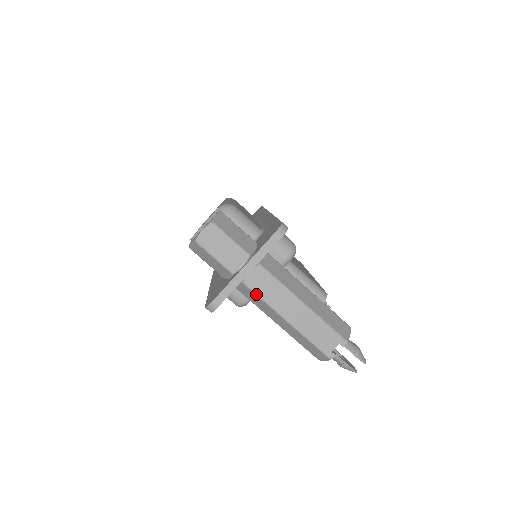
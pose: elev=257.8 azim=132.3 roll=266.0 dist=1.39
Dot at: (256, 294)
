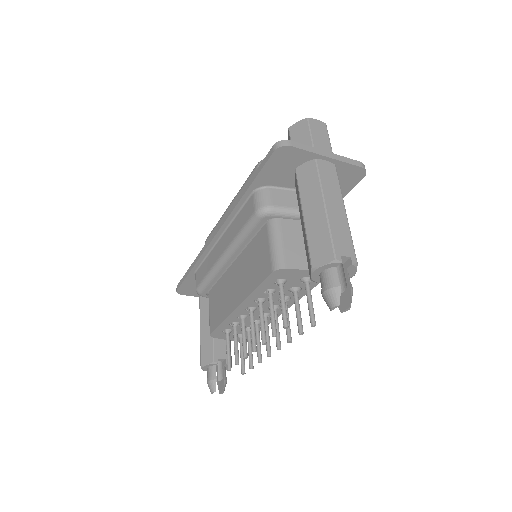
Dot at: (318, 172)
